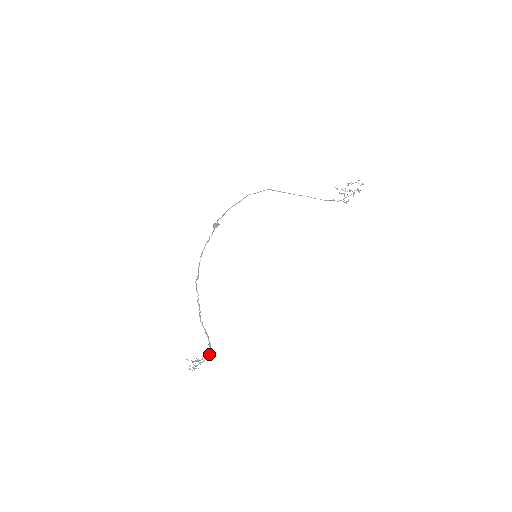
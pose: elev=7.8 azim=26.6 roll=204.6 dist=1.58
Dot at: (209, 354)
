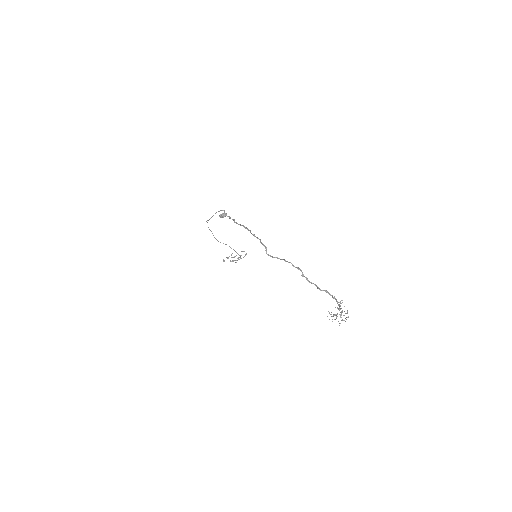
Dot at: (336, 300)
